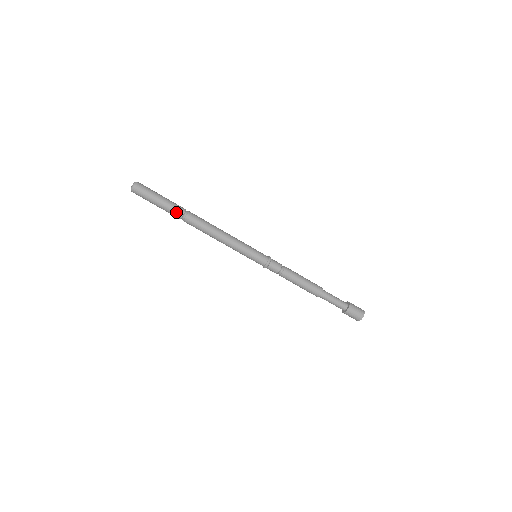
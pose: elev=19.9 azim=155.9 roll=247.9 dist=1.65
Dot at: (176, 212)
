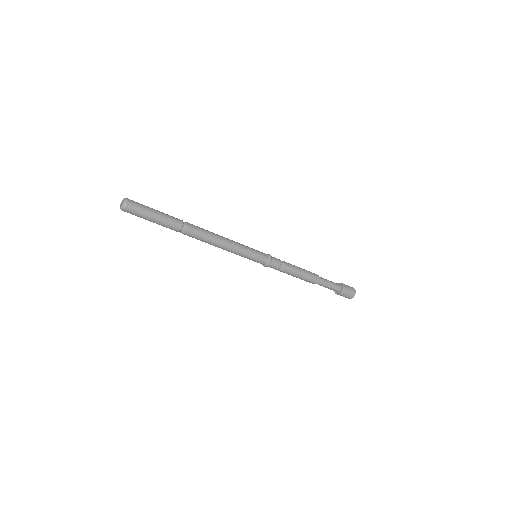
Dot at: (174, 226)
